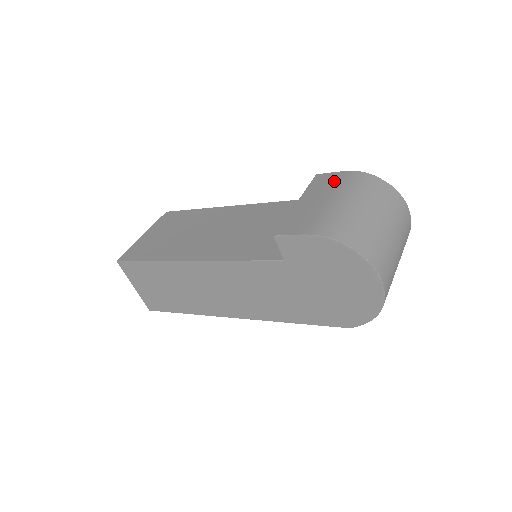
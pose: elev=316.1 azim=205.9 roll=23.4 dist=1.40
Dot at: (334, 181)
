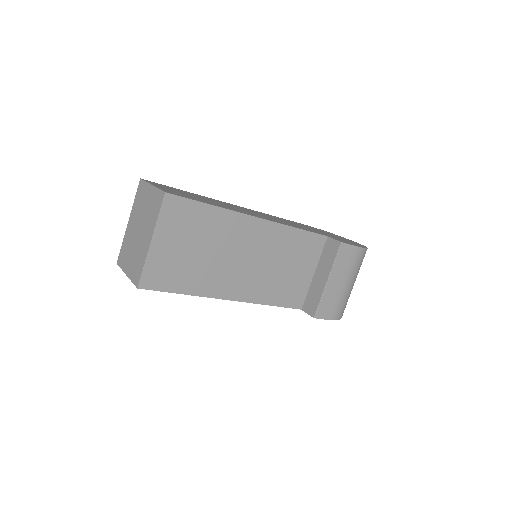
Dot at: (351, 260)
